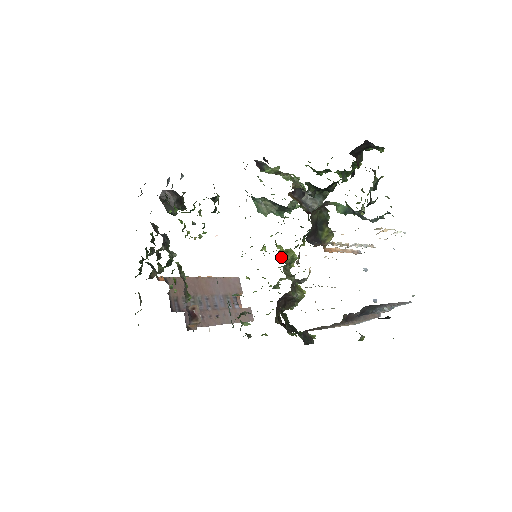
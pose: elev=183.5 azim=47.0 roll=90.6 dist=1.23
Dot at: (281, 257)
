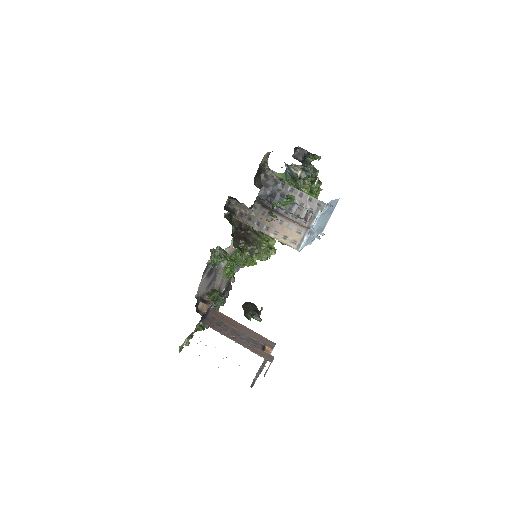
Dot at: occluded
